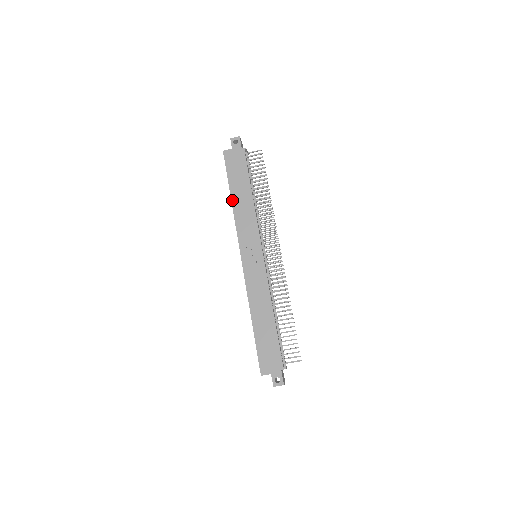
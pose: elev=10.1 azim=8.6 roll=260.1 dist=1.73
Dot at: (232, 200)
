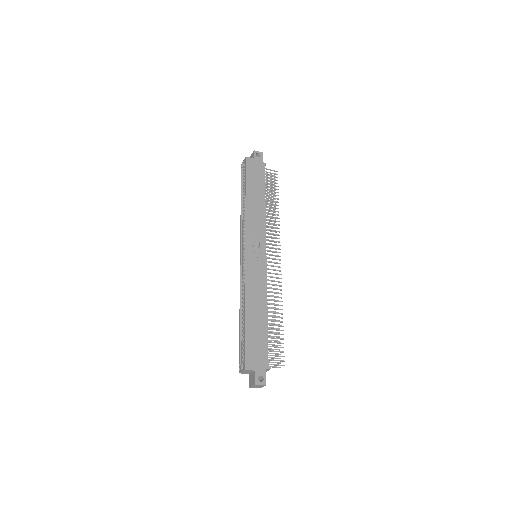
Dot at: (246, 199)
